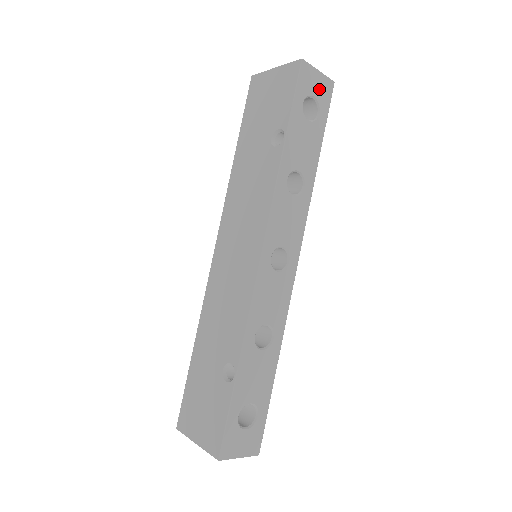
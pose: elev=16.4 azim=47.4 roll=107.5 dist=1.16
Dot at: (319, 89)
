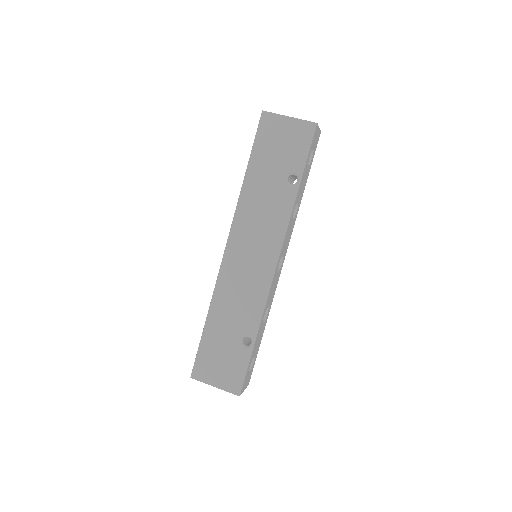
Dot at: (316, 140)
